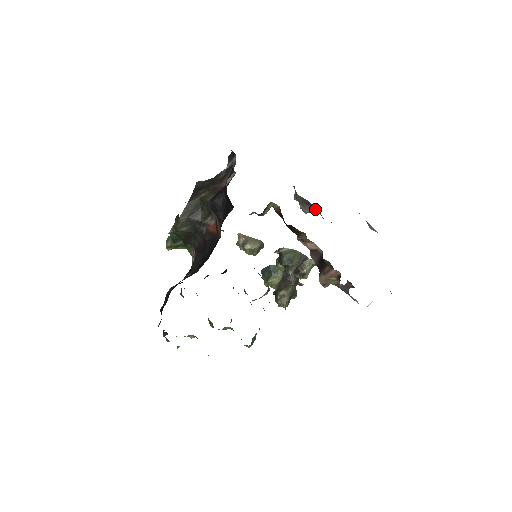
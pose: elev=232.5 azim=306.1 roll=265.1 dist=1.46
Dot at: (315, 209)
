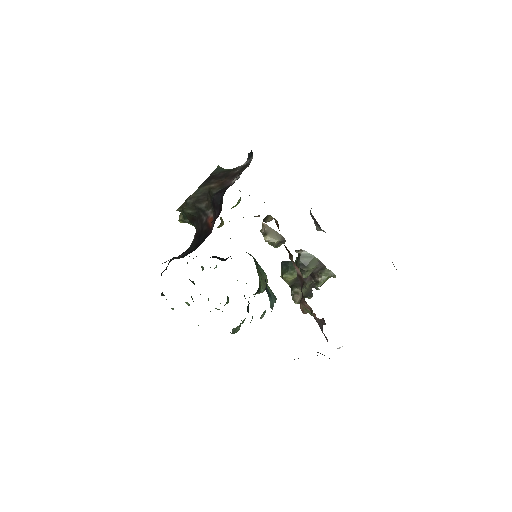
Dot at: (324, 231)
